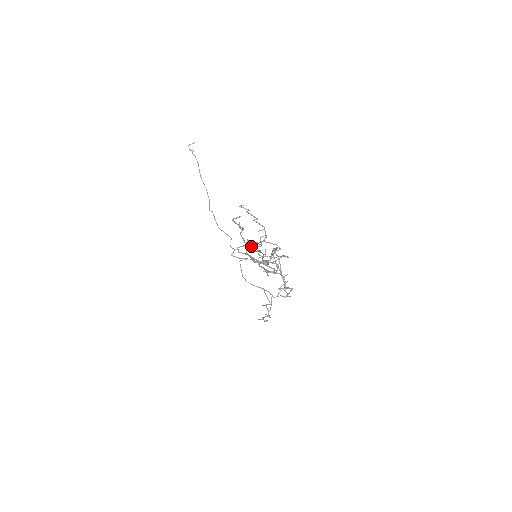
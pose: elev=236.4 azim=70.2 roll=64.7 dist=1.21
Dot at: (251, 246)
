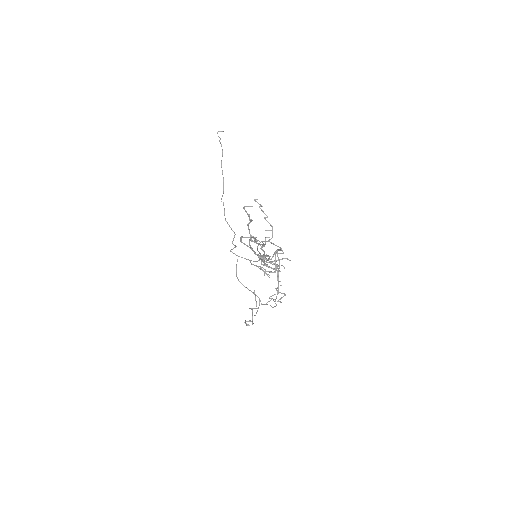
Dot at: (255, 241)
